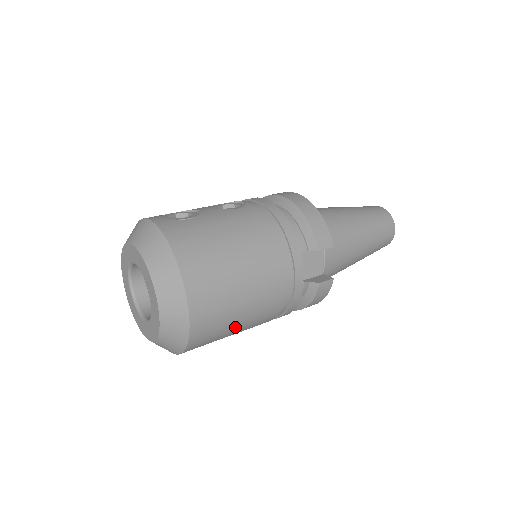
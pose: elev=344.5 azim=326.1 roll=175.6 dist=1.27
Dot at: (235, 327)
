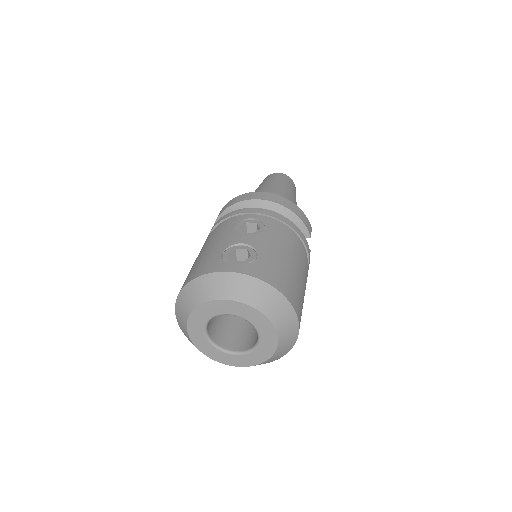
Dot at: occluded
